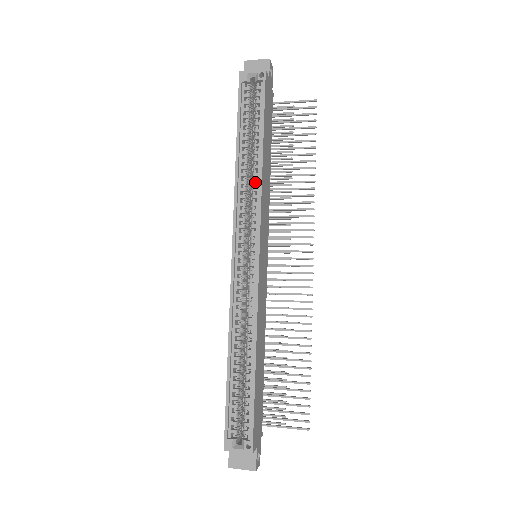
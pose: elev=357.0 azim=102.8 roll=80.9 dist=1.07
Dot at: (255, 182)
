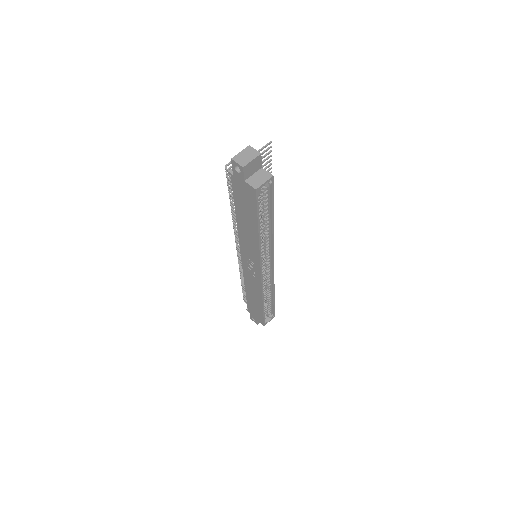
Dot at: (268, 237)
